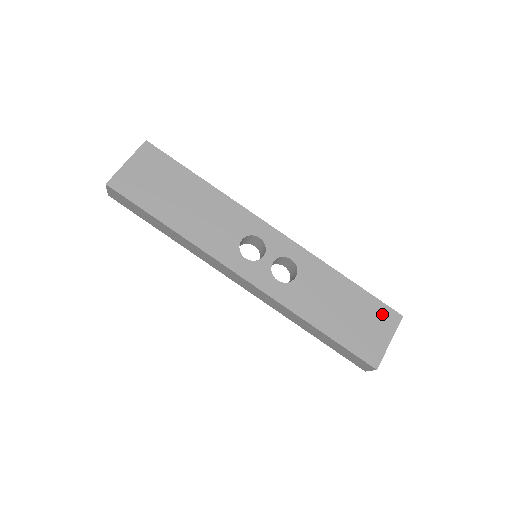
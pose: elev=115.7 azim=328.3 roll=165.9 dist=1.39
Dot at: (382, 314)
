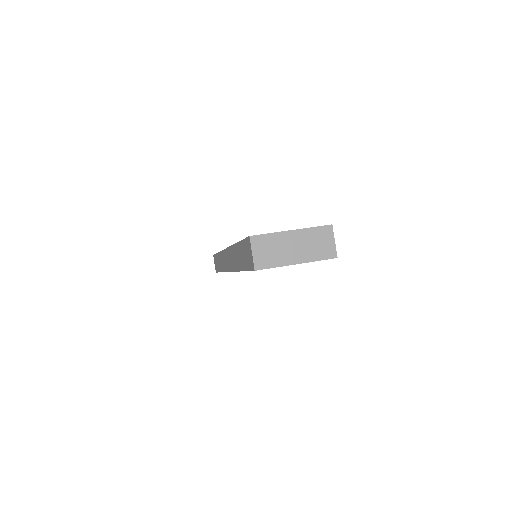
Dot at: occluded
